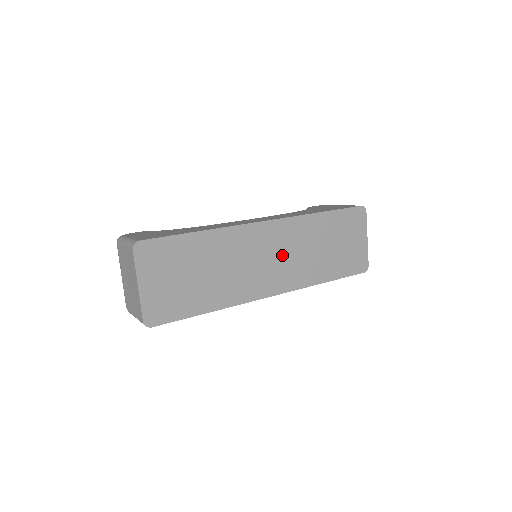
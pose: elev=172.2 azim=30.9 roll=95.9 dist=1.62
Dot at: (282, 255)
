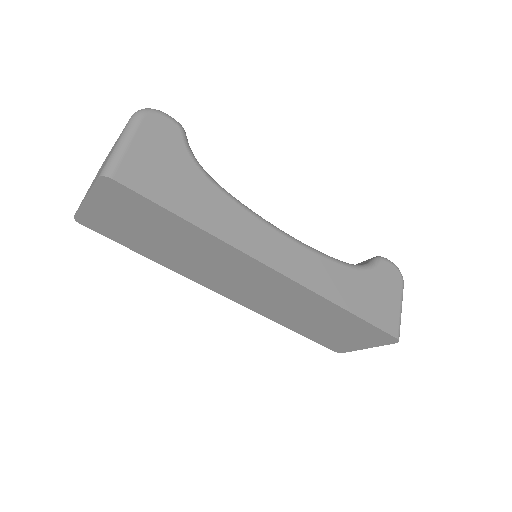
Dot at: (264, 292)
